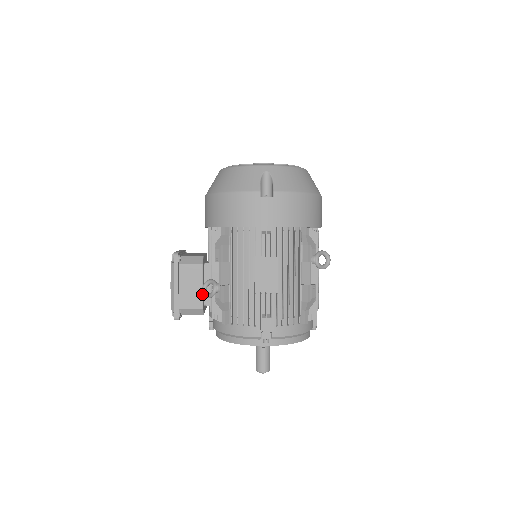
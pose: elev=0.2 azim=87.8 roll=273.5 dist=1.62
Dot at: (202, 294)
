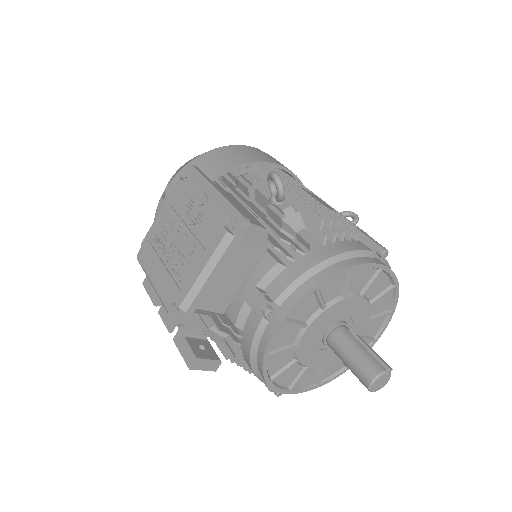
Dot at: (254, 217)
